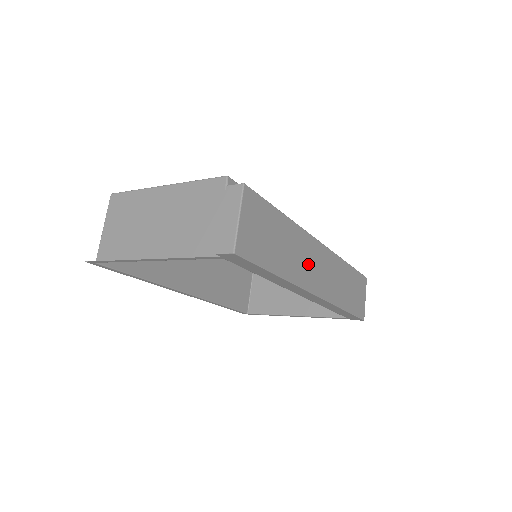
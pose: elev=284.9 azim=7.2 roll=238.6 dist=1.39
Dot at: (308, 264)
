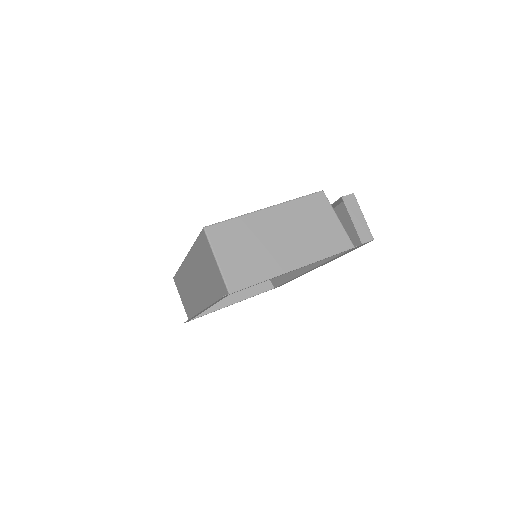
Dot at: occluded
